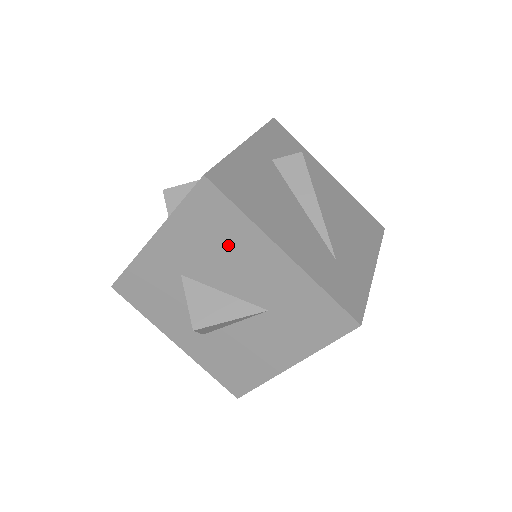
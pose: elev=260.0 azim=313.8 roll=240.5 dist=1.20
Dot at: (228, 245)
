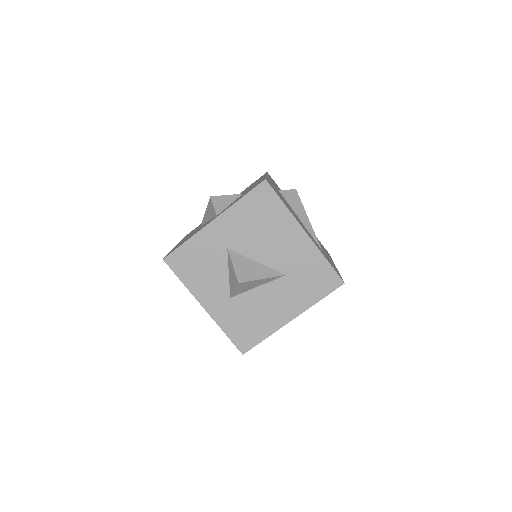
Dot at: (269, 227)
